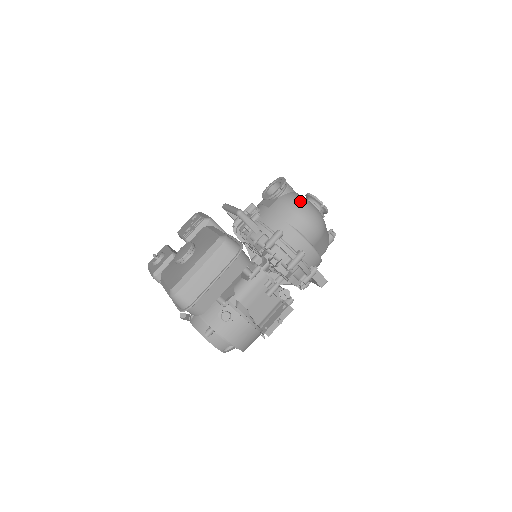
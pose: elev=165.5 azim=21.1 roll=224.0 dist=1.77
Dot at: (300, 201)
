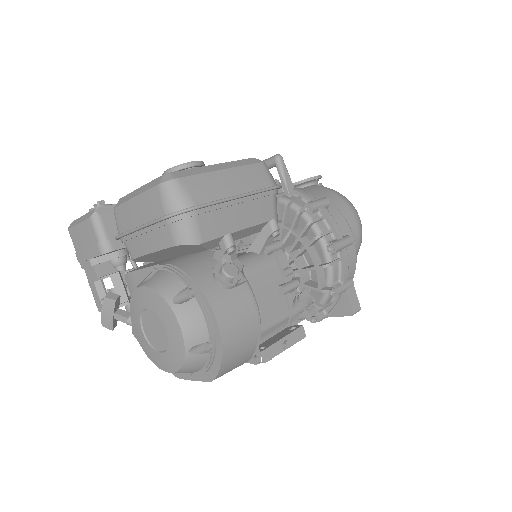
Dot at: occluded
